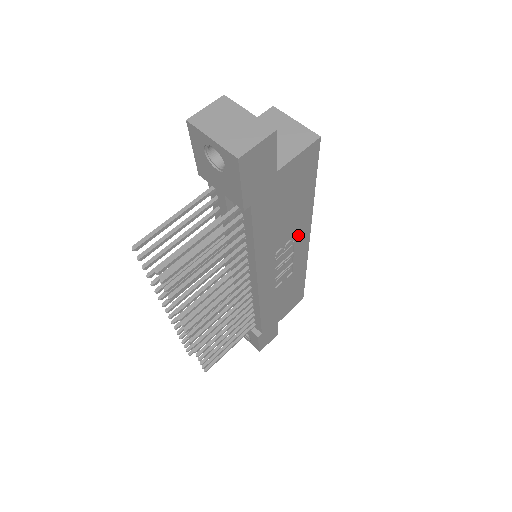
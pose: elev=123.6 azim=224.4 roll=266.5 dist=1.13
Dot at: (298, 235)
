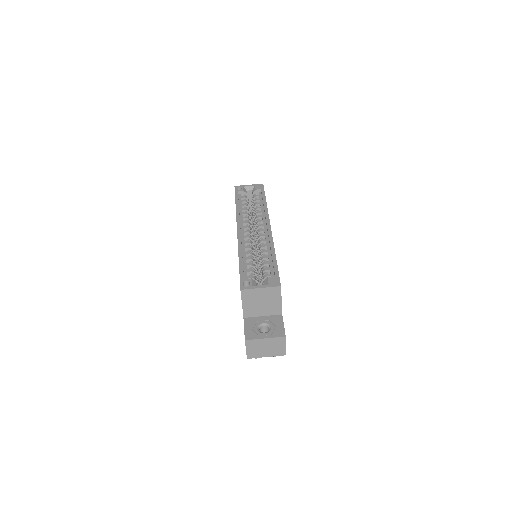
Dot at: occluded
